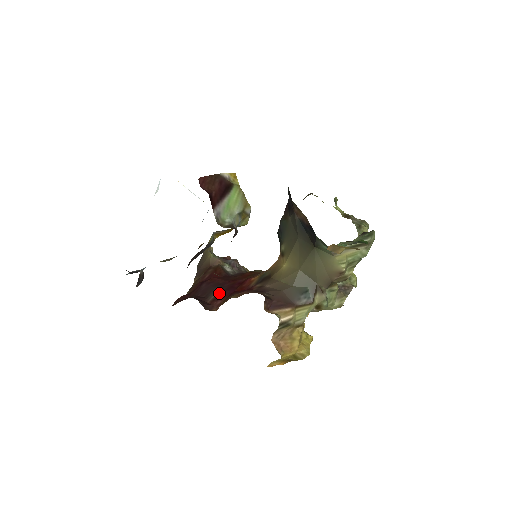
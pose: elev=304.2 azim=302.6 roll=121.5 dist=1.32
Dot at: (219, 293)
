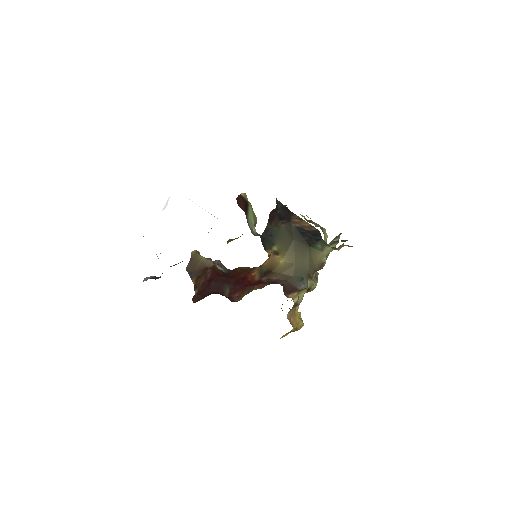
Dot at: (231, 288)
